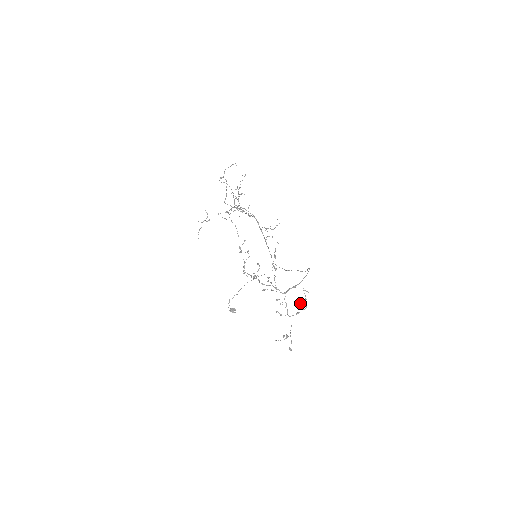
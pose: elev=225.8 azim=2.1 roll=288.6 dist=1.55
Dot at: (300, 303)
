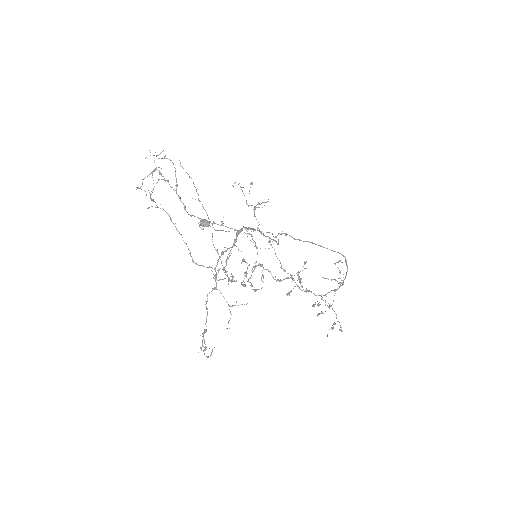
Dot at: (335, 280)
